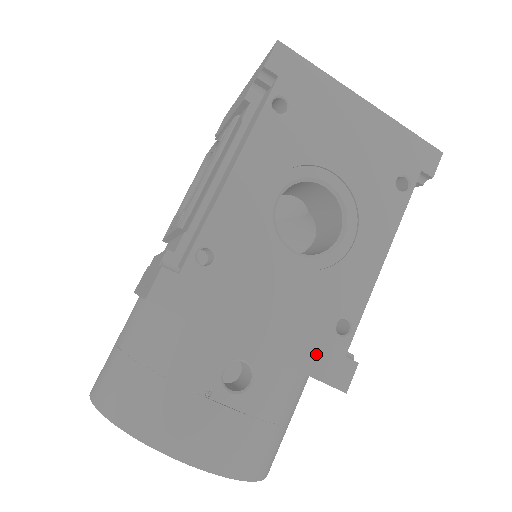
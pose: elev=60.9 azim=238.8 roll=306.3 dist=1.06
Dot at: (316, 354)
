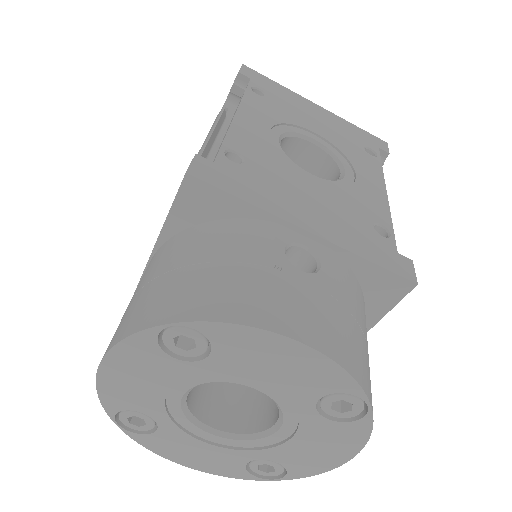
Dot at: (370, 246)
